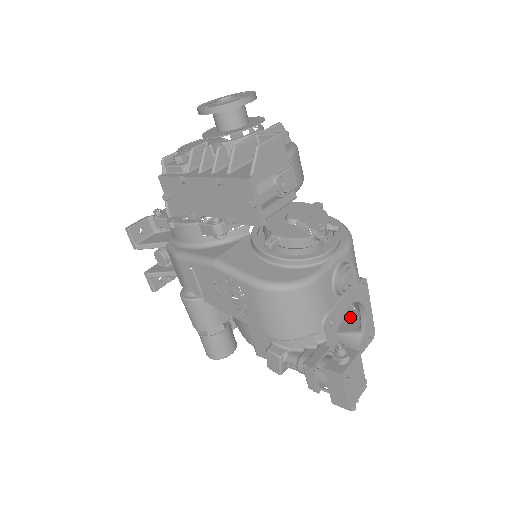
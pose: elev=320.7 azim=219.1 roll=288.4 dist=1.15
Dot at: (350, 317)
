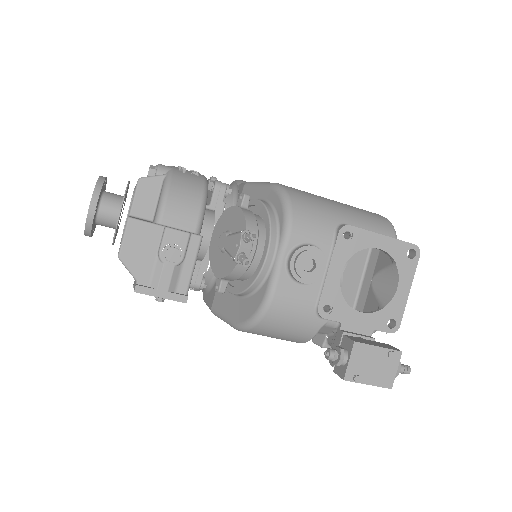
Dot at: occluded
